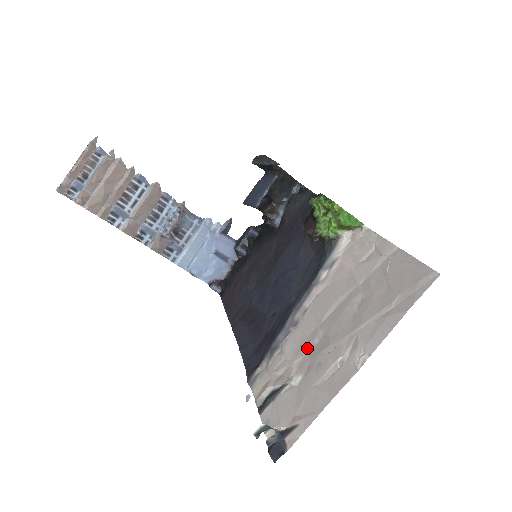
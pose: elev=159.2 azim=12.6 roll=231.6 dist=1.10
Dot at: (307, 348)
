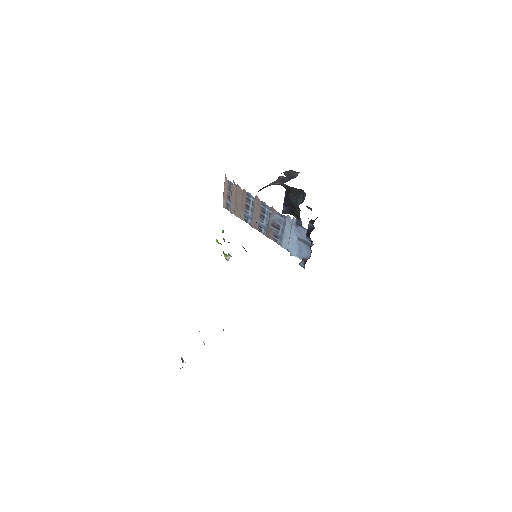
Dot at: occluded
